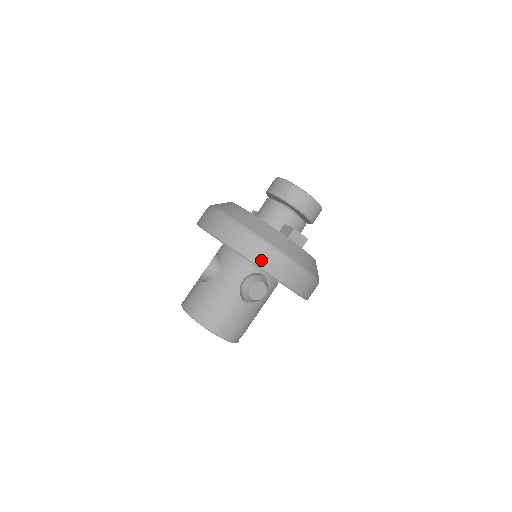
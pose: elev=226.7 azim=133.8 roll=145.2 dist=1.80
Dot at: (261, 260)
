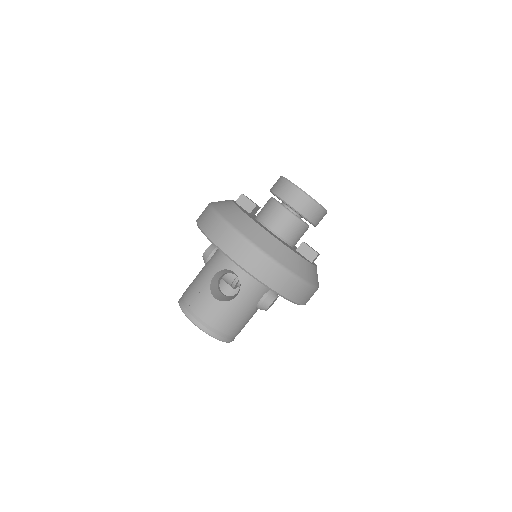
Dot at: (301, 299)
